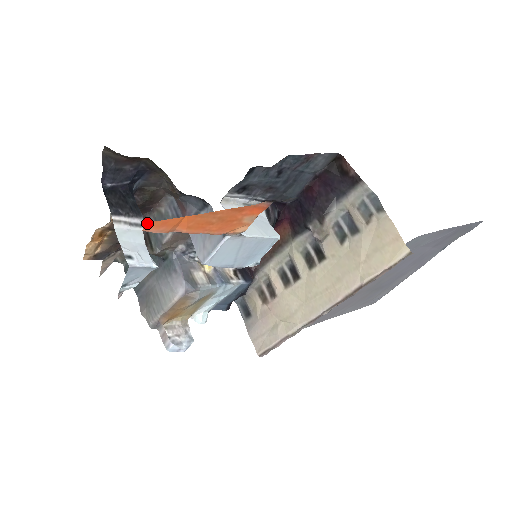
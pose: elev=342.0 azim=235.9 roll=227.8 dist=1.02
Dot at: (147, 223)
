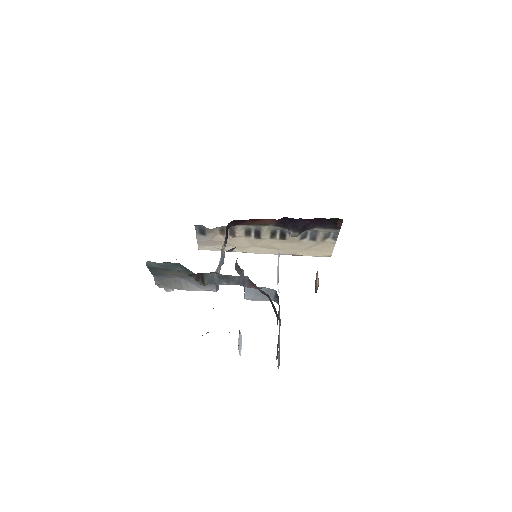
Dot at: occluded
